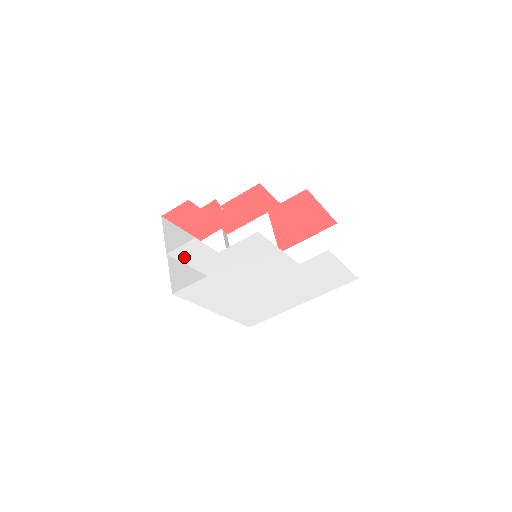
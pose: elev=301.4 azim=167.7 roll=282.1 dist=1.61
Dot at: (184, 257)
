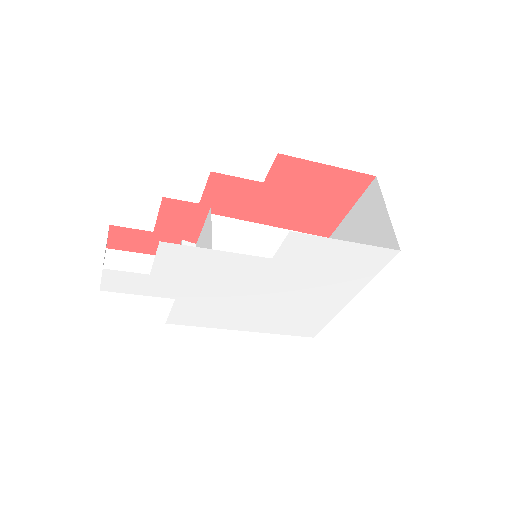
Dot at: (122, 288)
